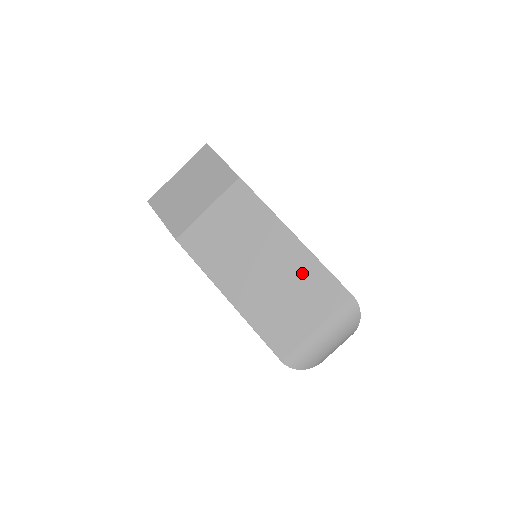
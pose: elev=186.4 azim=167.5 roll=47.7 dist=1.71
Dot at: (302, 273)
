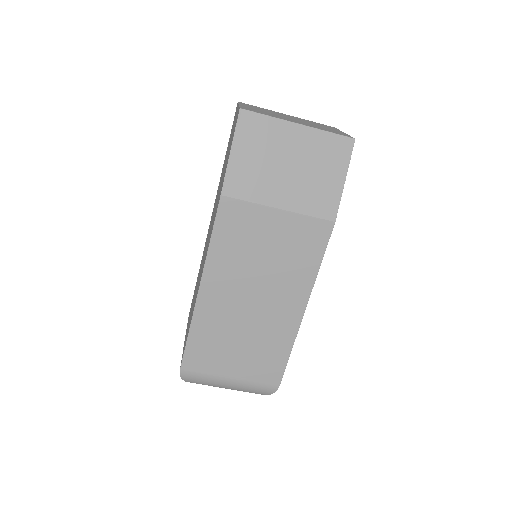
Dot at: (272, 339)
